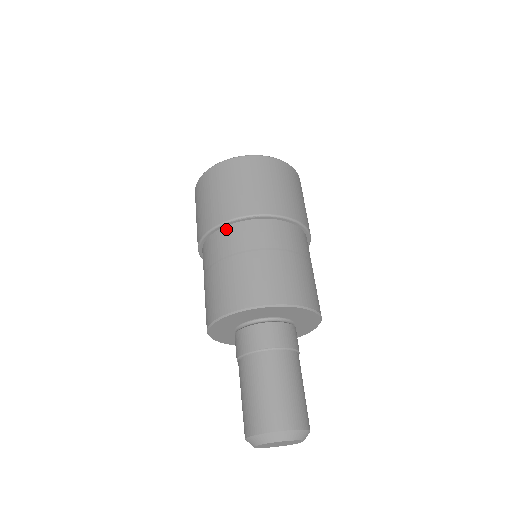
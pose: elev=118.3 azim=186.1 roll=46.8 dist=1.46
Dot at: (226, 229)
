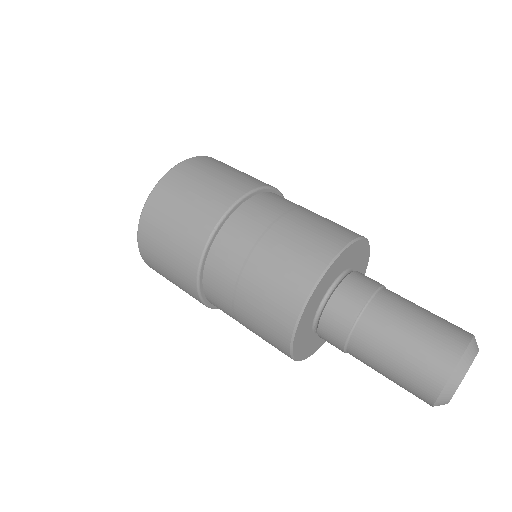
Dot at: (262, 195)
